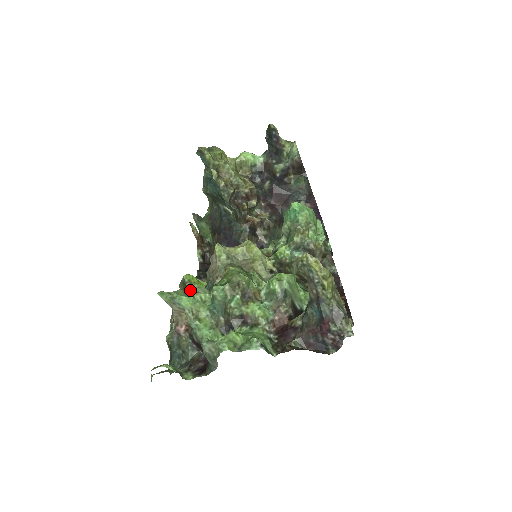
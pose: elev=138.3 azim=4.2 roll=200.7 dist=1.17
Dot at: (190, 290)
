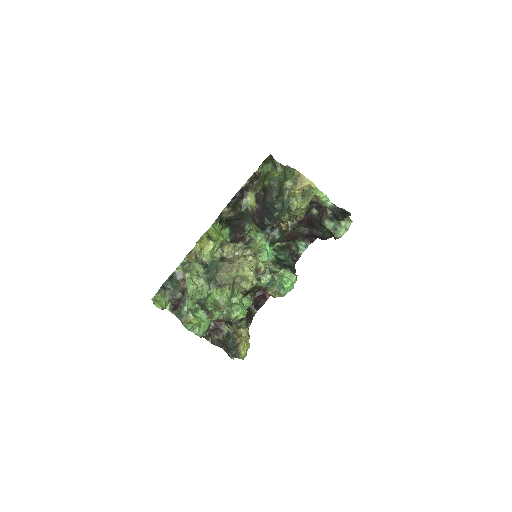
Dot at: (201, 285)
